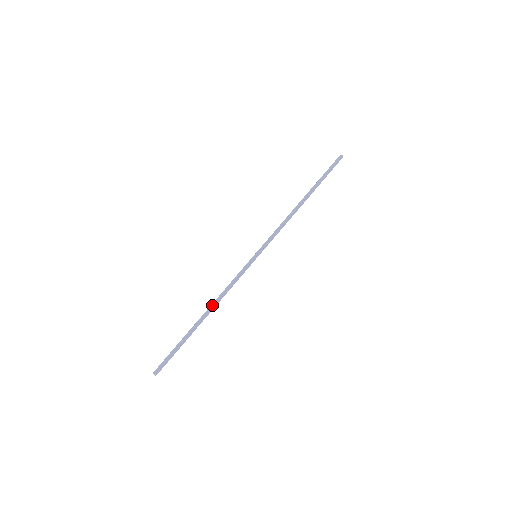
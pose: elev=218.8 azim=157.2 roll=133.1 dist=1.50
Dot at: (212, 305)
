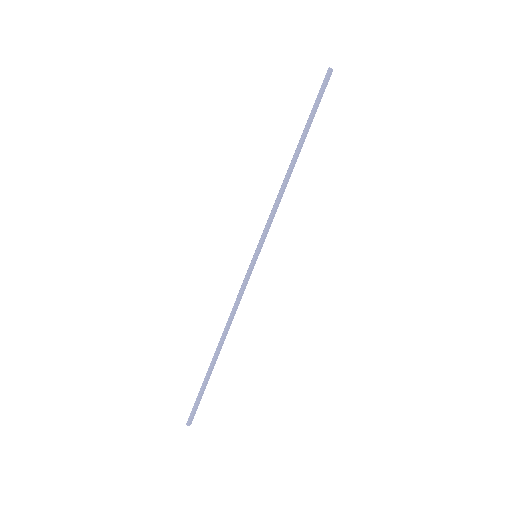
Dot at: (223, 333)
